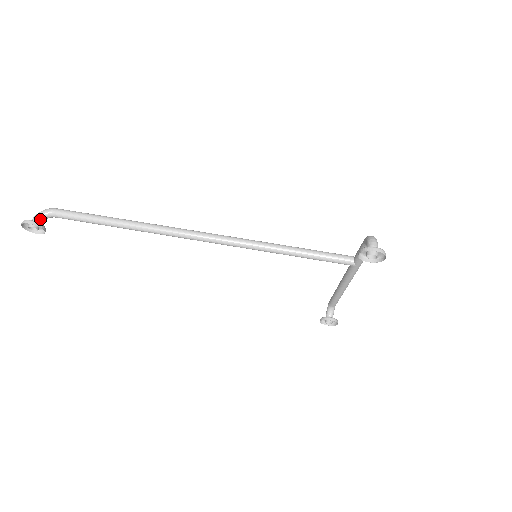
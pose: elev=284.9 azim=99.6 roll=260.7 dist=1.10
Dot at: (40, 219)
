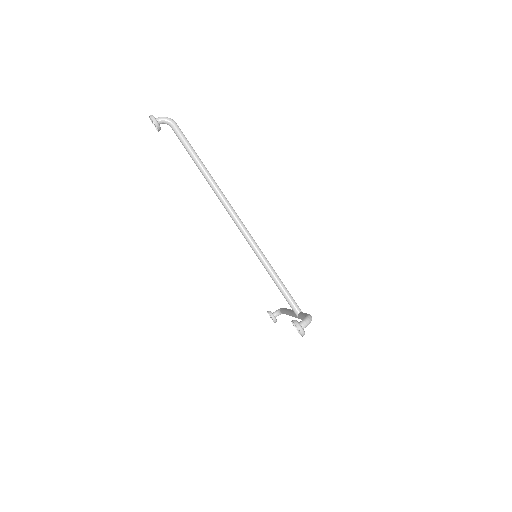
Dot at: (162, 122)
